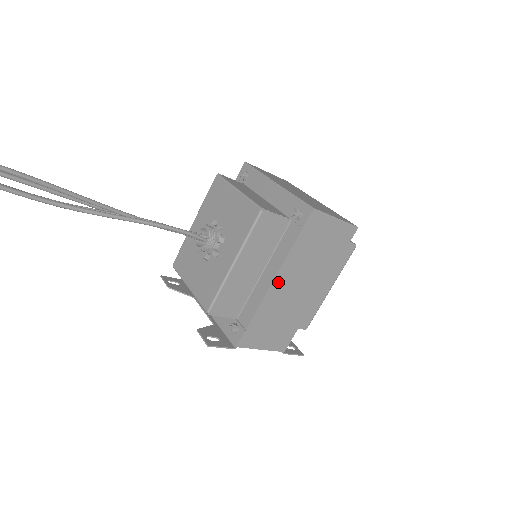
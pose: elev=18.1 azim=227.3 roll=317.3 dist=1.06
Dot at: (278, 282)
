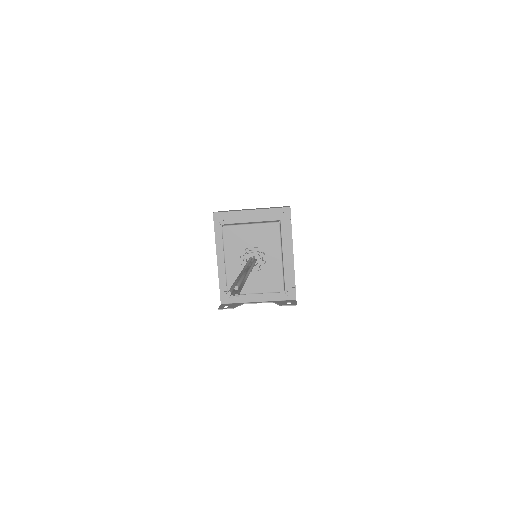
Dot at: occluded
